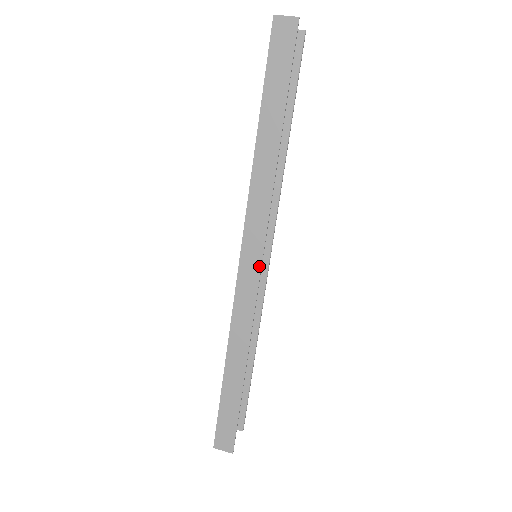
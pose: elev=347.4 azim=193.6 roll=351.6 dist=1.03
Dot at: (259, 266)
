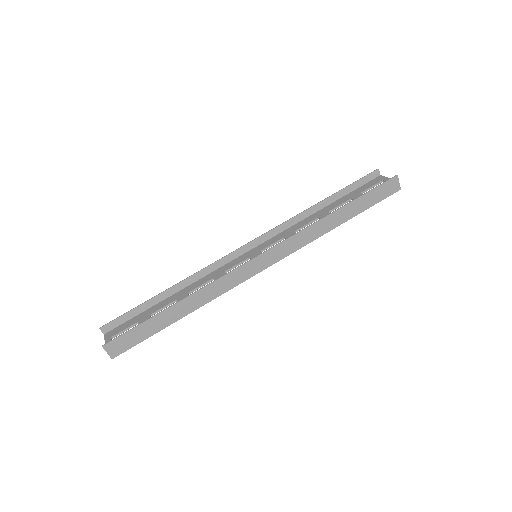
Dot at: (263, 269)
